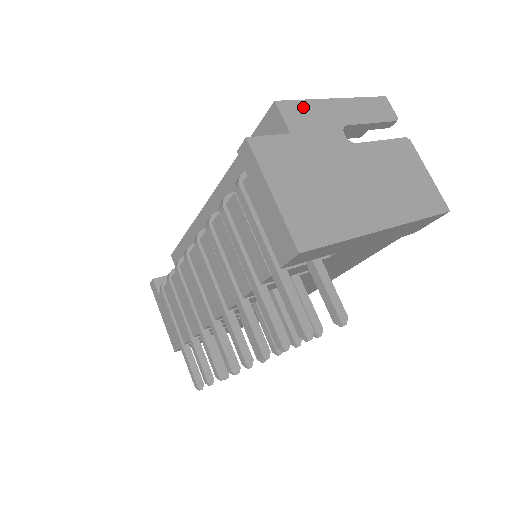
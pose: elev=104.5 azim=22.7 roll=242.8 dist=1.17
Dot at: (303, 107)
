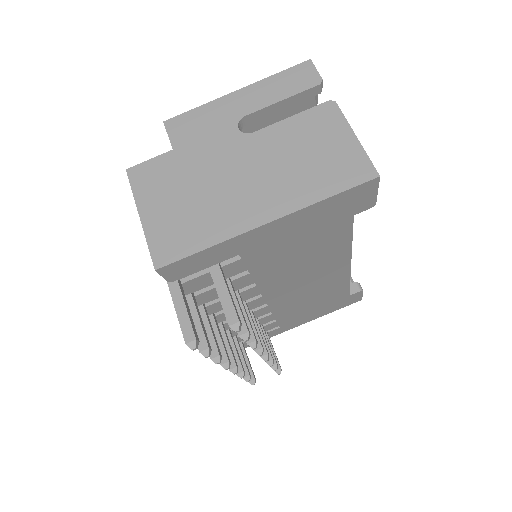
Dot at: (194, 116)
